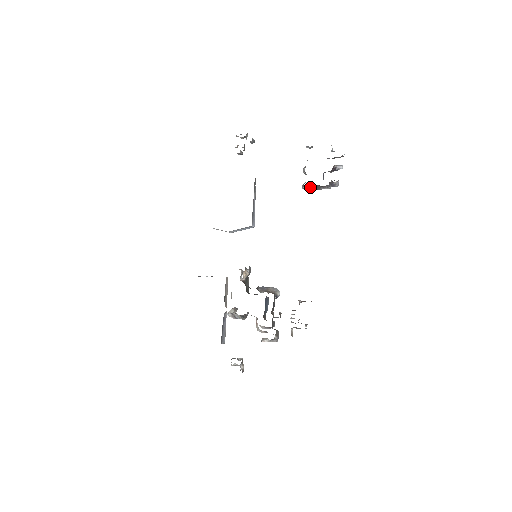
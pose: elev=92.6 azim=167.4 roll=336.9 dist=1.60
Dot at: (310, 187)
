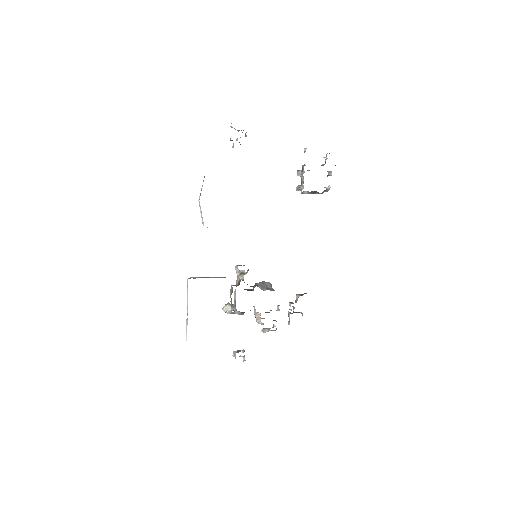
Dot at: (307, 192)
